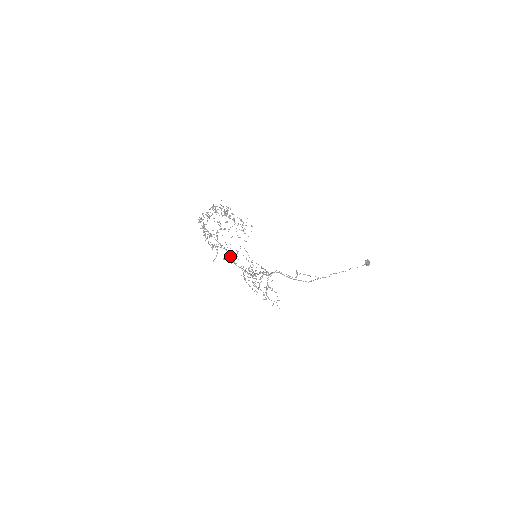
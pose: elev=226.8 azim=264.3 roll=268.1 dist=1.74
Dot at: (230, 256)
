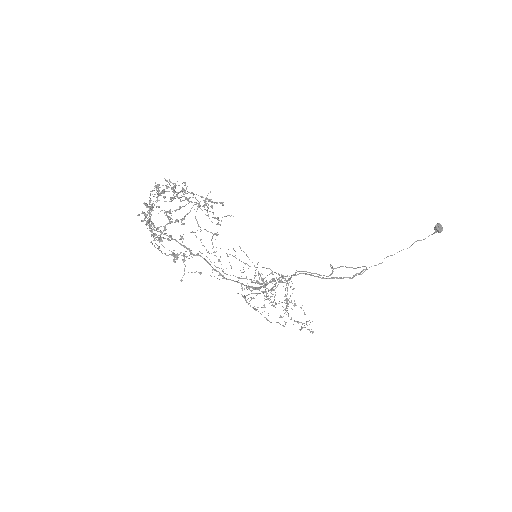
Dot at: (214, 265)
